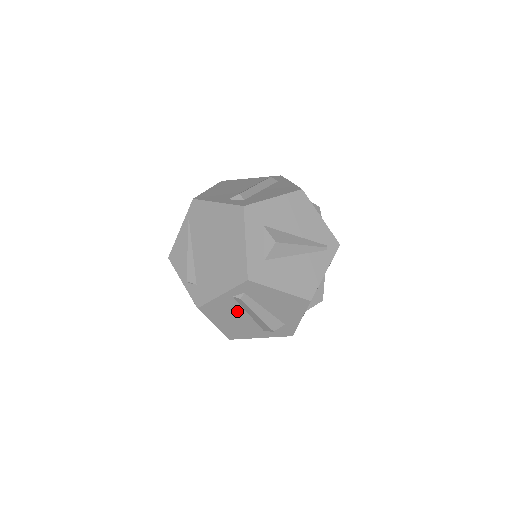
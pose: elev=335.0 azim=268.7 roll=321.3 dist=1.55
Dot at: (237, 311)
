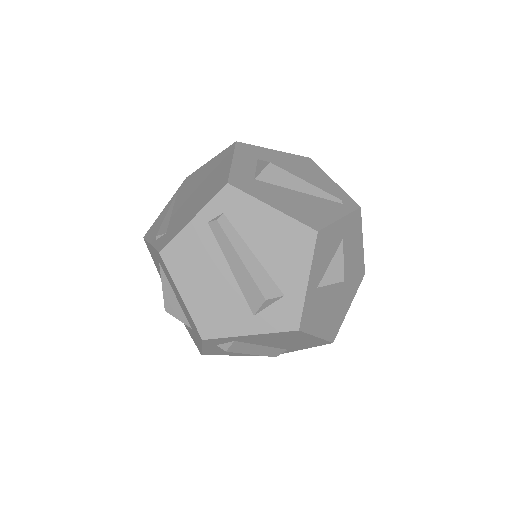
Dot at: (213, 260)
